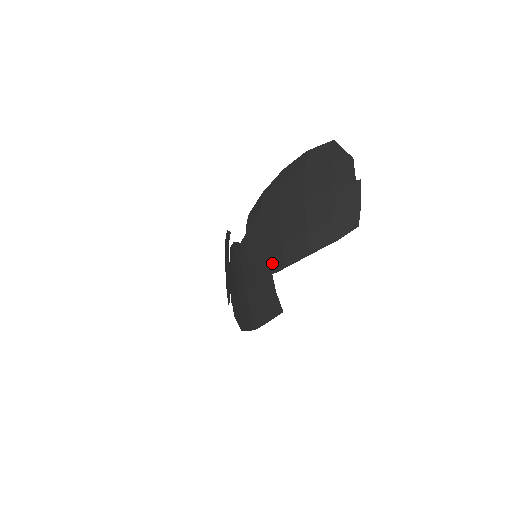
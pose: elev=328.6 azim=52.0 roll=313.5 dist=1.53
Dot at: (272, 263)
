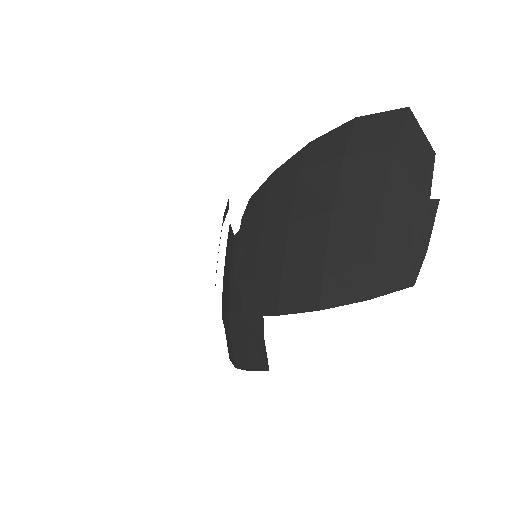
Dot at: (263, 298)
